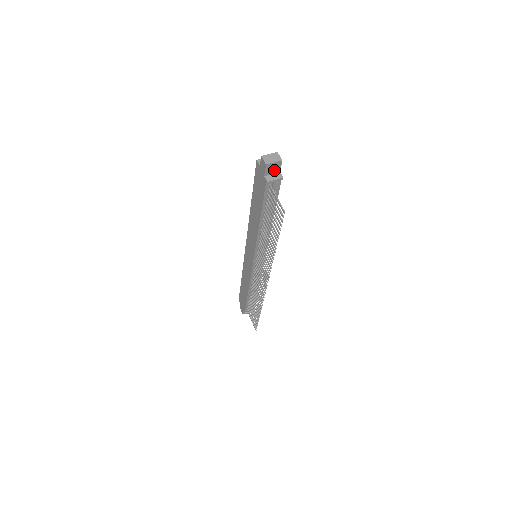
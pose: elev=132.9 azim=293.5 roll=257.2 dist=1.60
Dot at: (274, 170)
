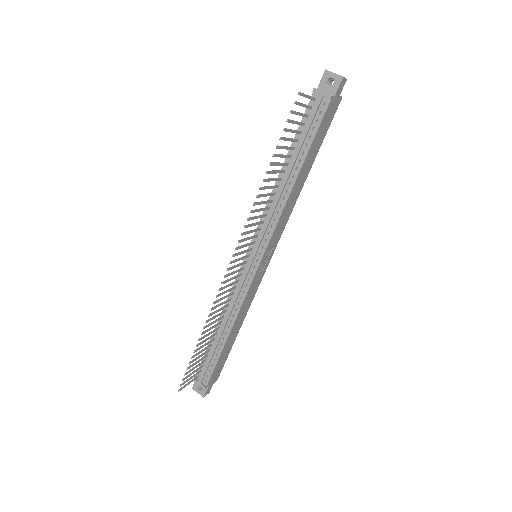
Dot at: (330, 88)
